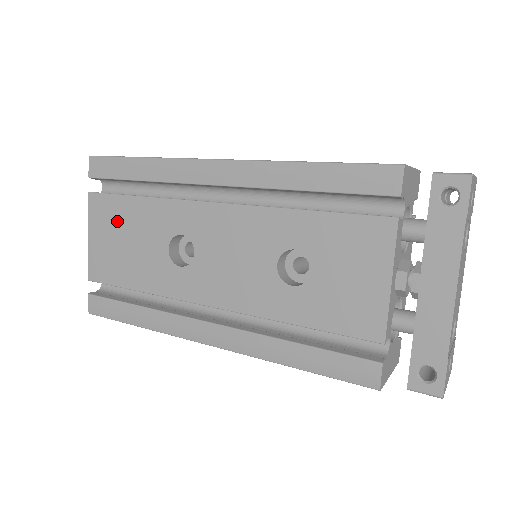
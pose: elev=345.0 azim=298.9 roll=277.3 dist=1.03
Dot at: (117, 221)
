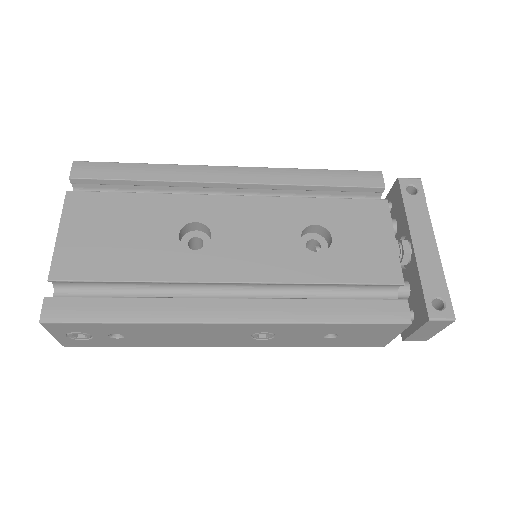
Dot at: (108, 215)
